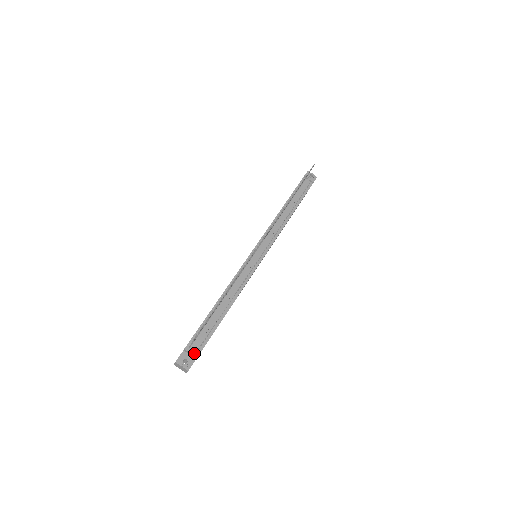
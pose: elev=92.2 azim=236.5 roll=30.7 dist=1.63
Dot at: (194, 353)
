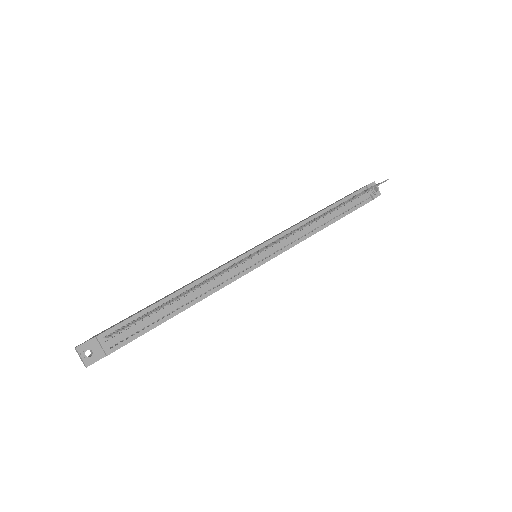
Dot at: (107, 347)
